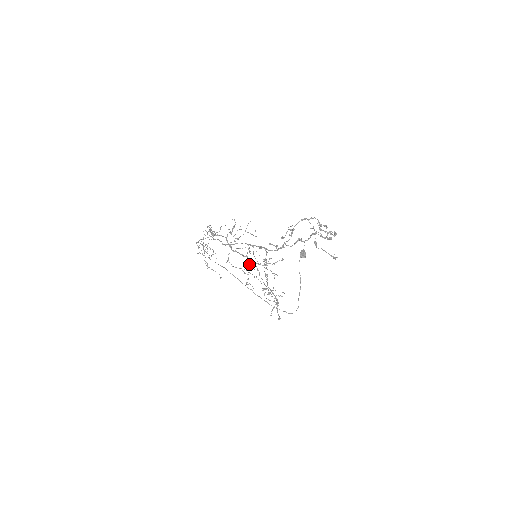
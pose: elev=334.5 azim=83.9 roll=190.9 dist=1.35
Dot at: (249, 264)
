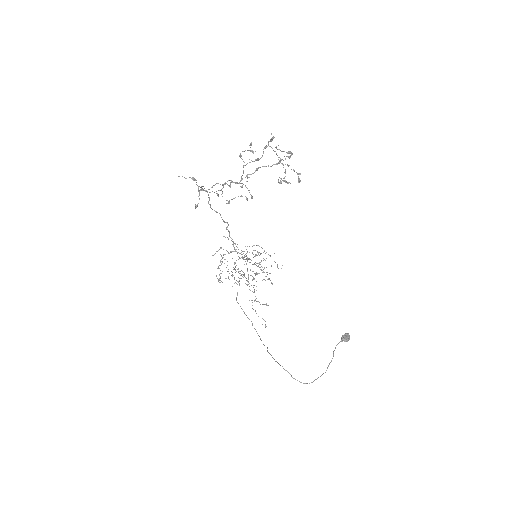
Dot at: occluded
